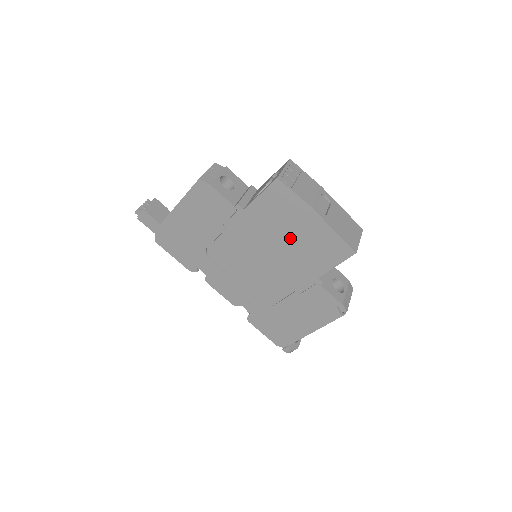
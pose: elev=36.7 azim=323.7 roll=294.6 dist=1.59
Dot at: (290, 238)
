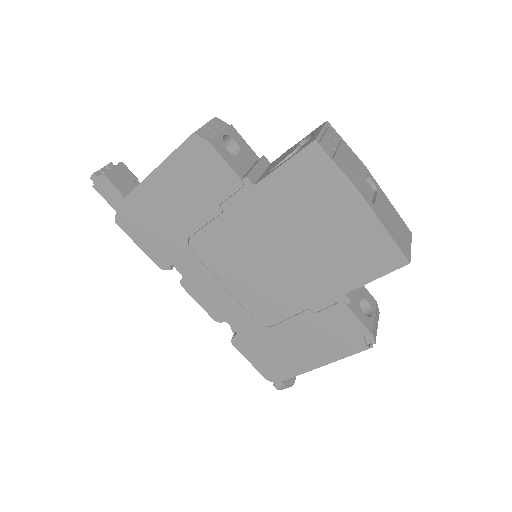
Dot at: (316, 233)
